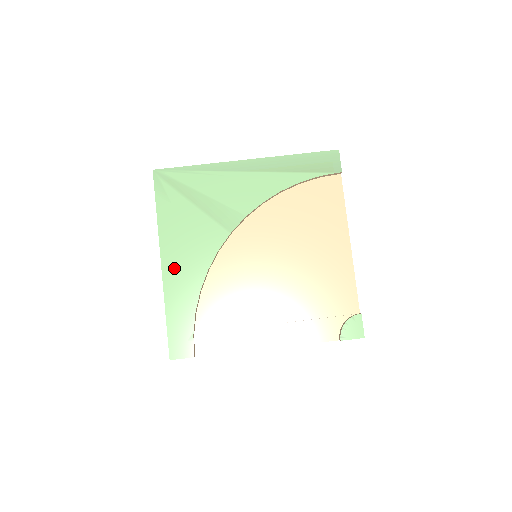
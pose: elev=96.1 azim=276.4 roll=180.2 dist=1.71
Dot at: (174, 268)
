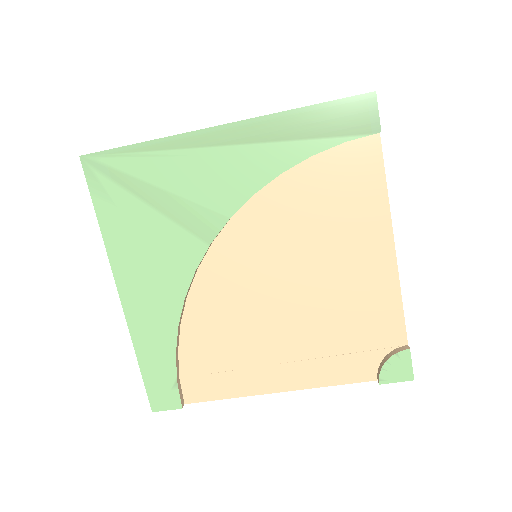
Dot at: (137, 299)
